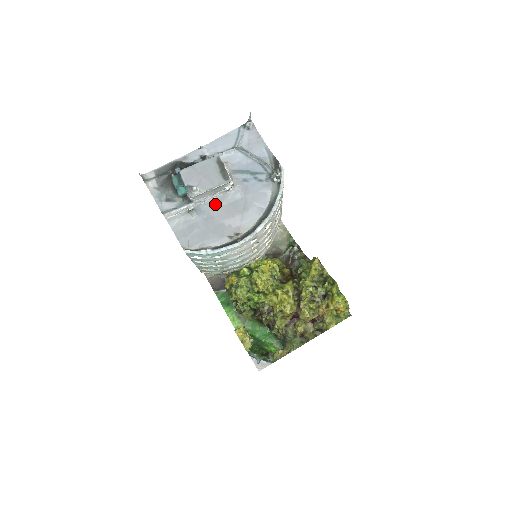
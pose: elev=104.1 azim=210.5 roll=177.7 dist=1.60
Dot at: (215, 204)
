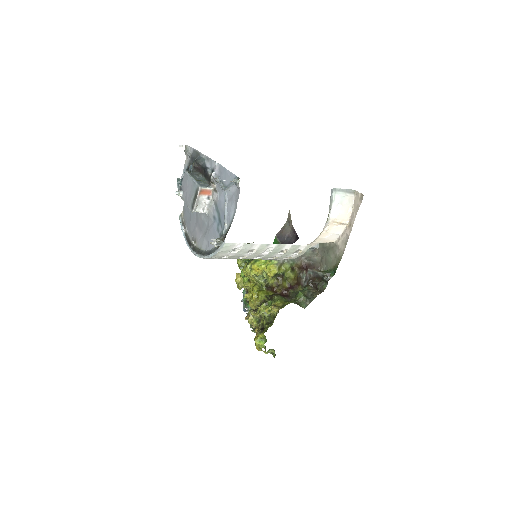
Dot at: occluded
